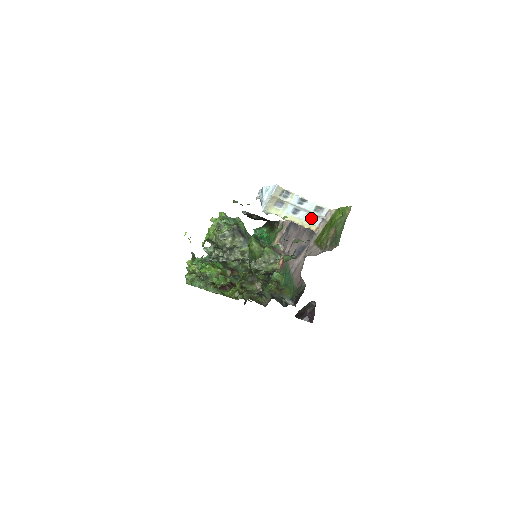
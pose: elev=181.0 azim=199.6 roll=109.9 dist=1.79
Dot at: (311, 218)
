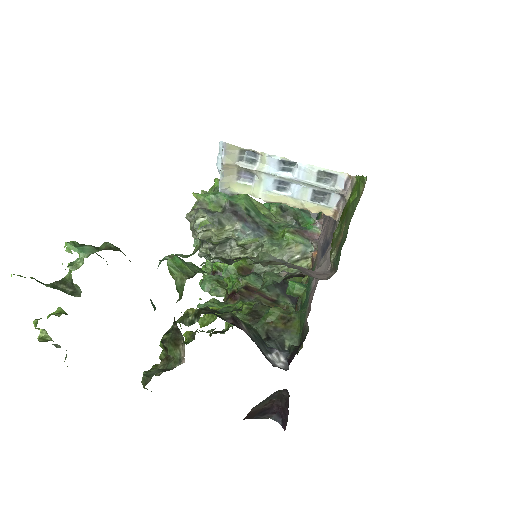
Dot at: (317, 195)
